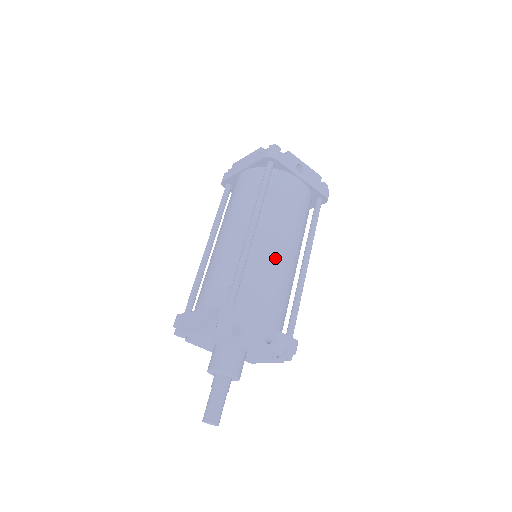
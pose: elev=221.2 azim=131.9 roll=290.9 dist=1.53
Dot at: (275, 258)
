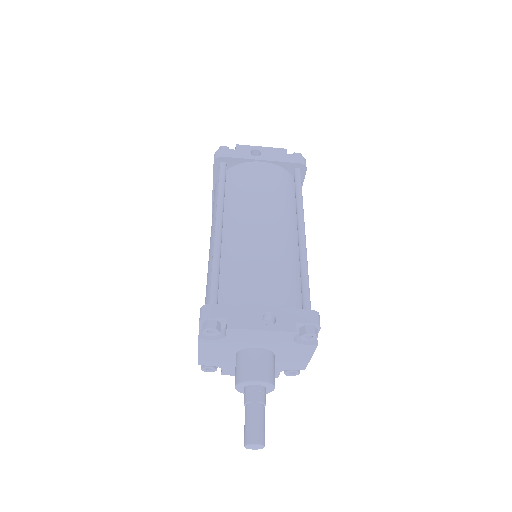
Dot at: (253, 240)
